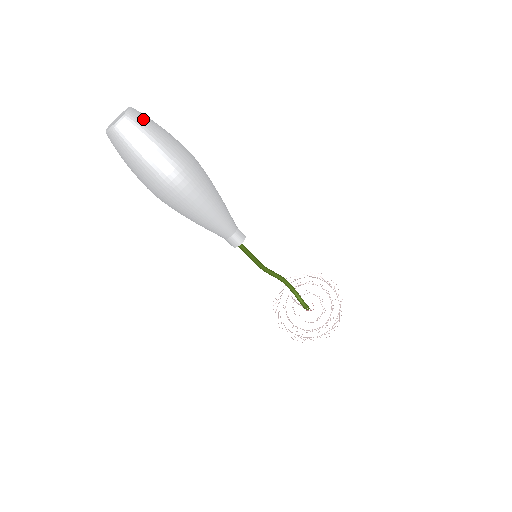
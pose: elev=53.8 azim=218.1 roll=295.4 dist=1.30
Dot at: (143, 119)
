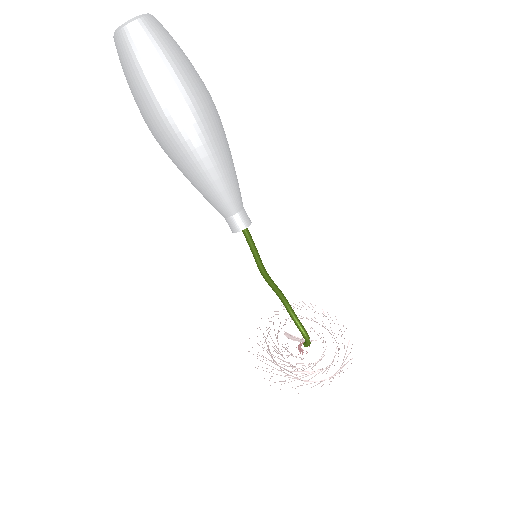
Dot at: (167, 31)
